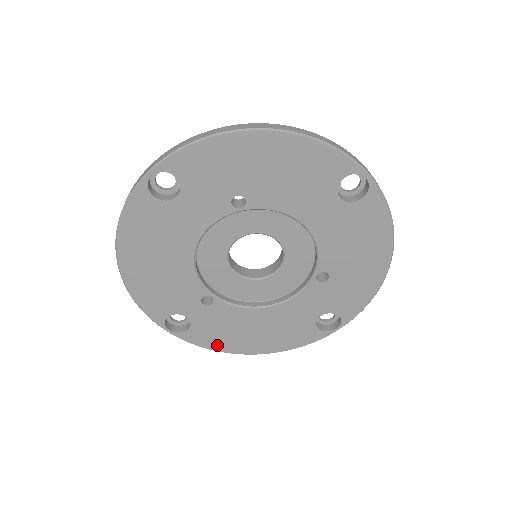
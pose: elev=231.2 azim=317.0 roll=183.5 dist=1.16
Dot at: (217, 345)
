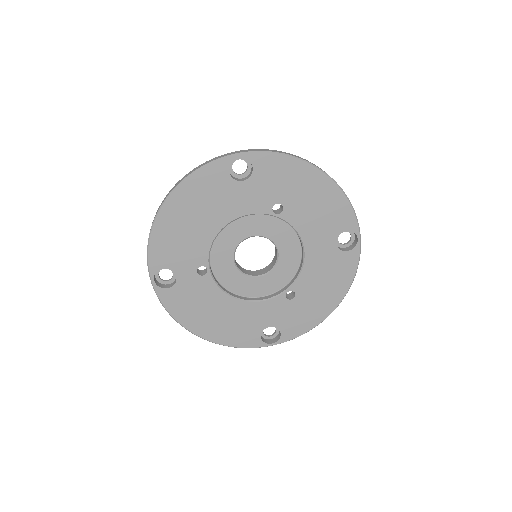
Dot at: (179, 314)
